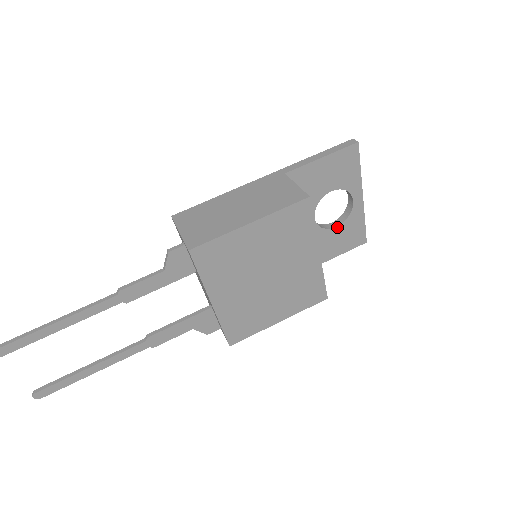
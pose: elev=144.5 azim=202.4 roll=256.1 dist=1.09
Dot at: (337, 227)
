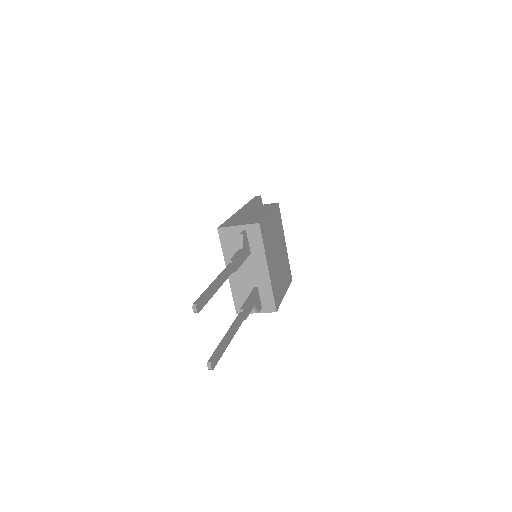
Dot at: occluded
